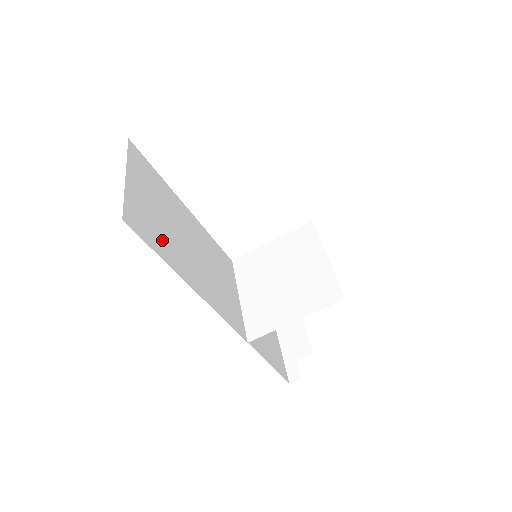
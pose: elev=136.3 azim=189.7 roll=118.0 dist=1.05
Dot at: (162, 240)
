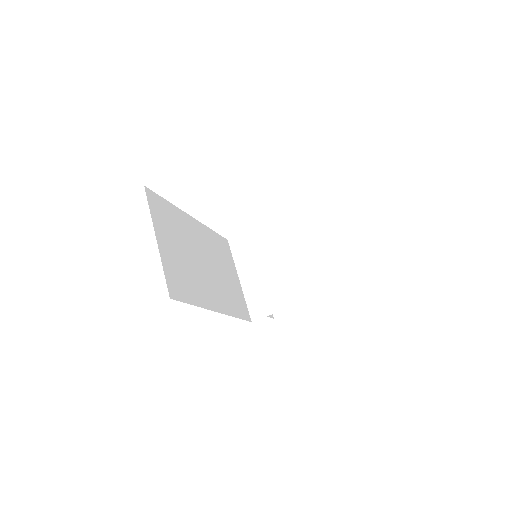
Dot at: (191, 284)
